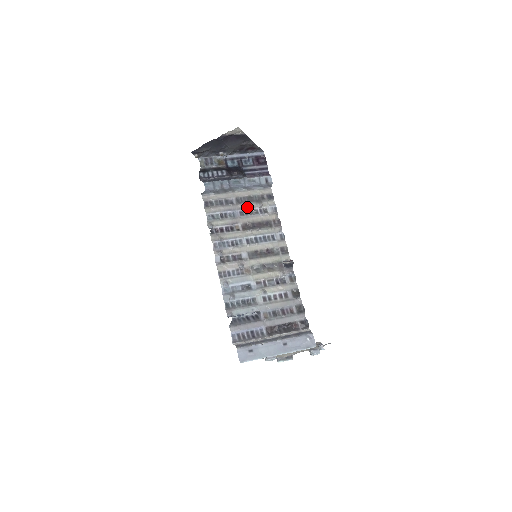
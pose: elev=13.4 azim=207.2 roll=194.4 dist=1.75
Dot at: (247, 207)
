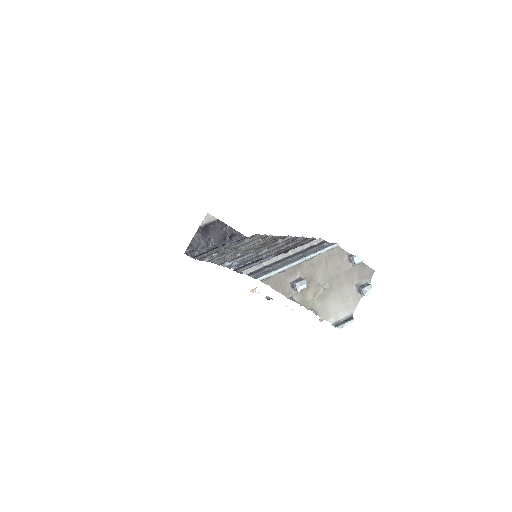
Dot at: (237, 245)
